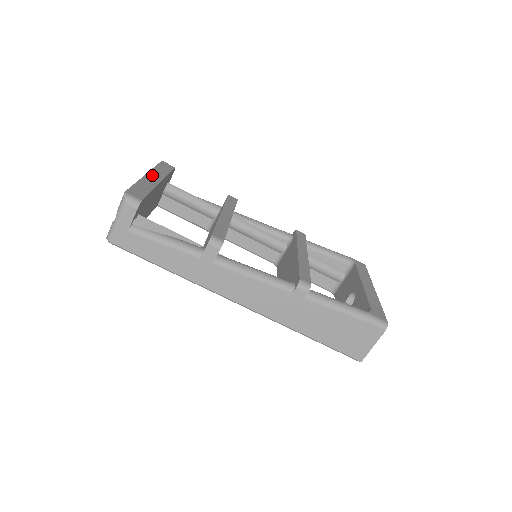
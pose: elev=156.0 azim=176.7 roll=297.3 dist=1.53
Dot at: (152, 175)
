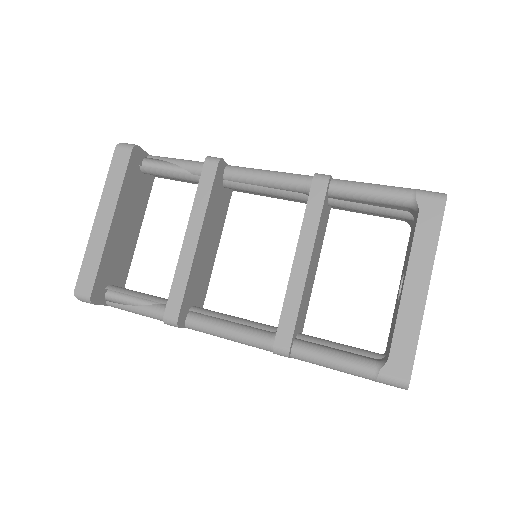
Dot at: (102, 212)
